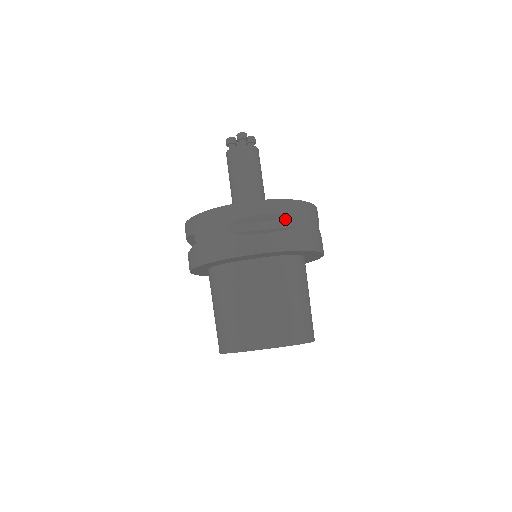
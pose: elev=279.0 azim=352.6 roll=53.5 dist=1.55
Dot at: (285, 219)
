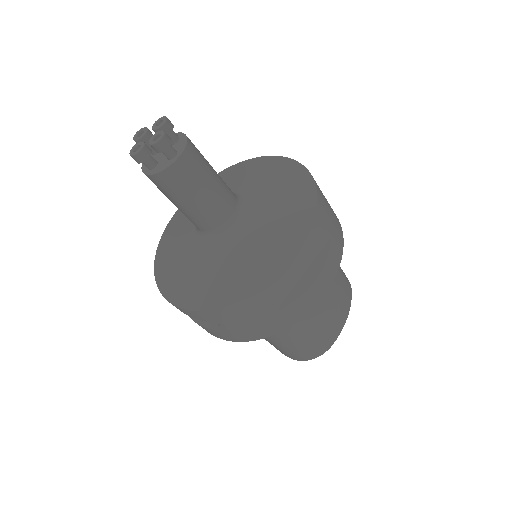
Dot at: occluded
